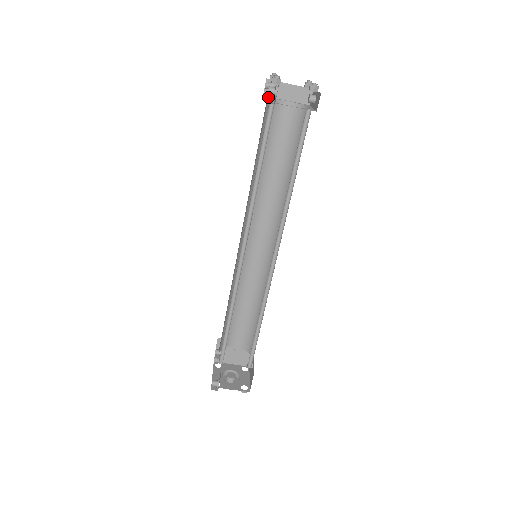
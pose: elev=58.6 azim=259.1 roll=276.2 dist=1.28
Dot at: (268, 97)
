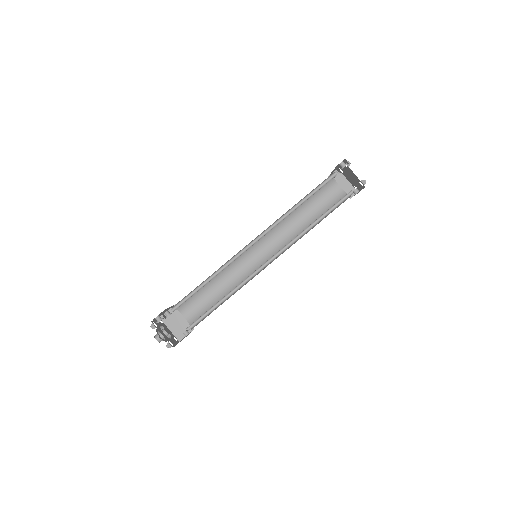
Dot at: occluded
